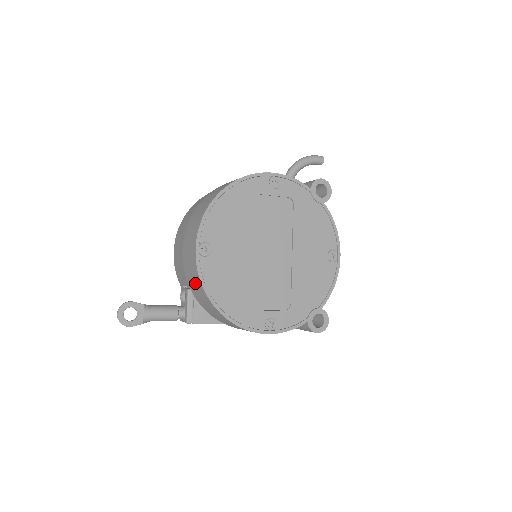
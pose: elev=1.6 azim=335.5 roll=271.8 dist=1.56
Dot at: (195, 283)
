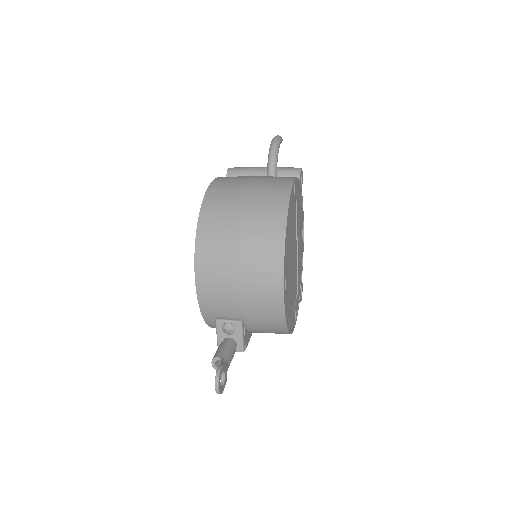
Dot at: (267, 317)
